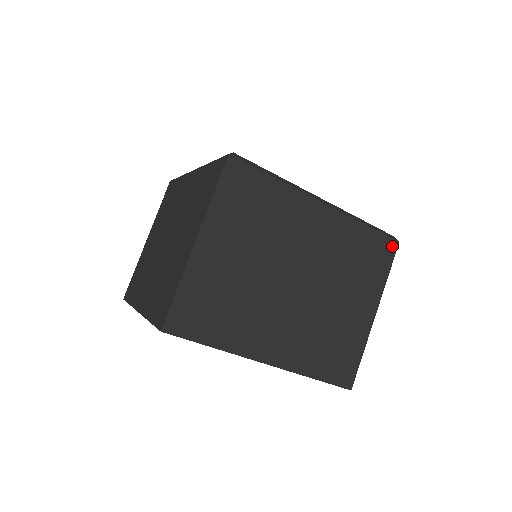
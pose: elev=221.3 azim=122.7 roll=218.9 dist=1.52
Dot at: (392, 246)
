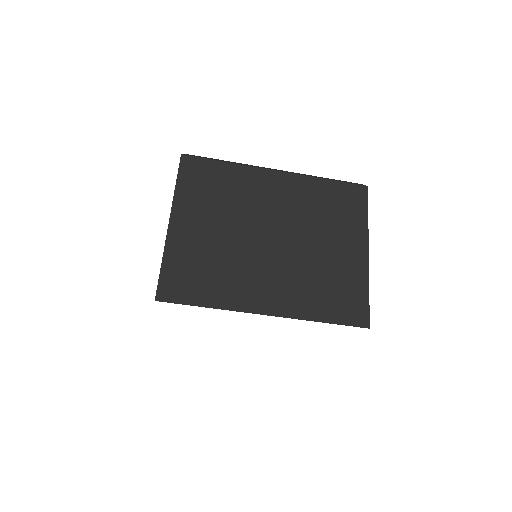
Dot at: (361, 191)
